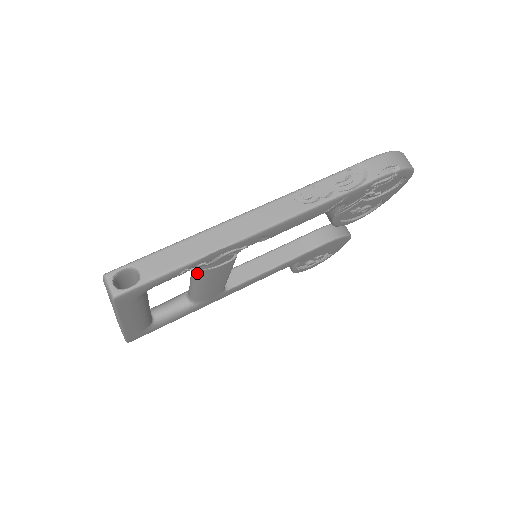
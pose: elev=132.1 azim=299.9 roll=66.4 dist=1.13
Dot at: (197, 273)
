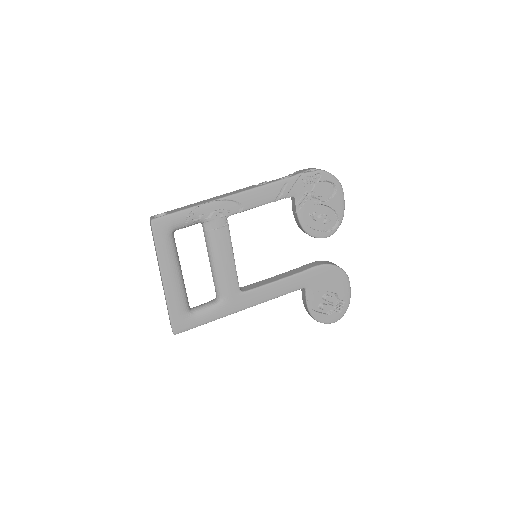
Dot at: (207, 239)
